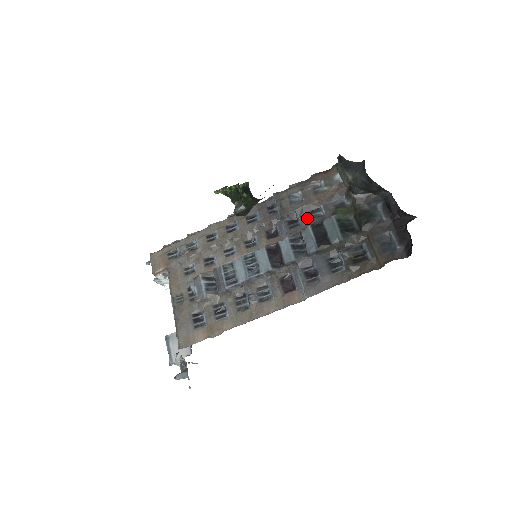
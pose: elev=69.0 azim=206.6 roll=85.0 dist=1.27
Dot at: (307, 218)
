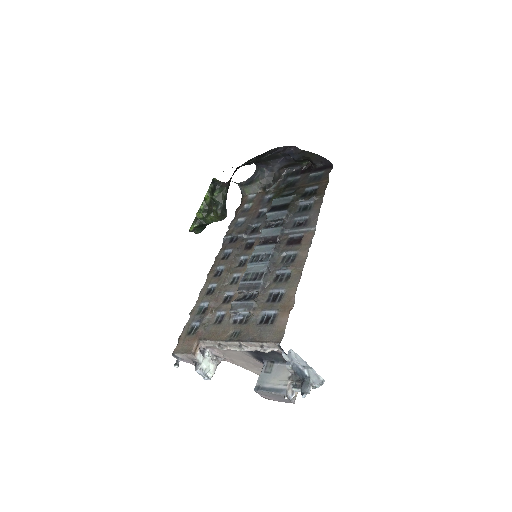
Dot at: (260, 220)
